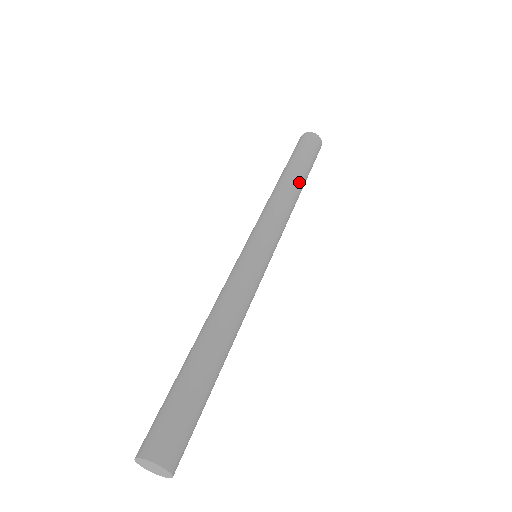
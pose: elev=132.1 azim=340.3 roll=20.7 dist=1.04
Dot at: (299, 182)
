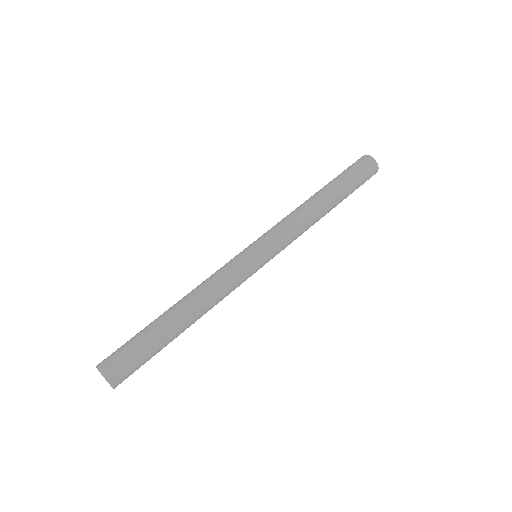
Dot at: (329, 203)
